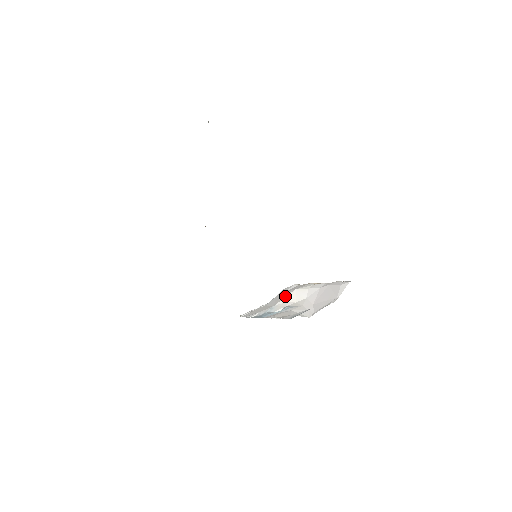
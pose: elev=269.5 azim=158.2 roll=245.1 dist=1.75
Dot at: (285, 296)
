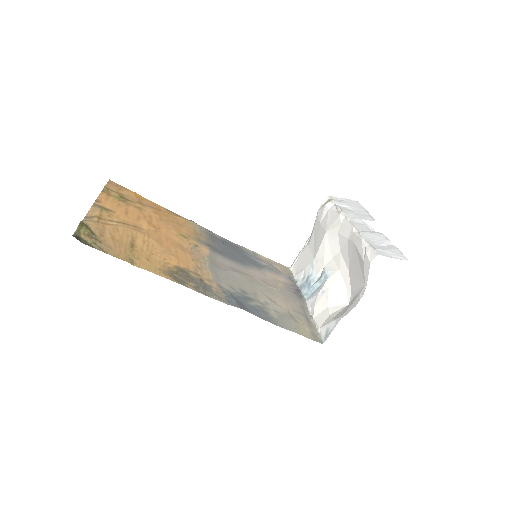
Dot at: (319, 243)
